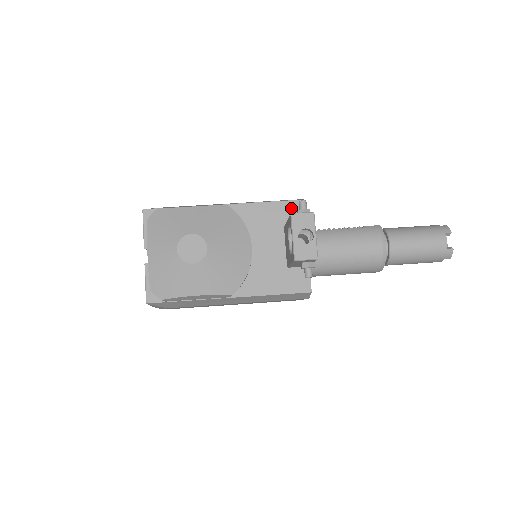
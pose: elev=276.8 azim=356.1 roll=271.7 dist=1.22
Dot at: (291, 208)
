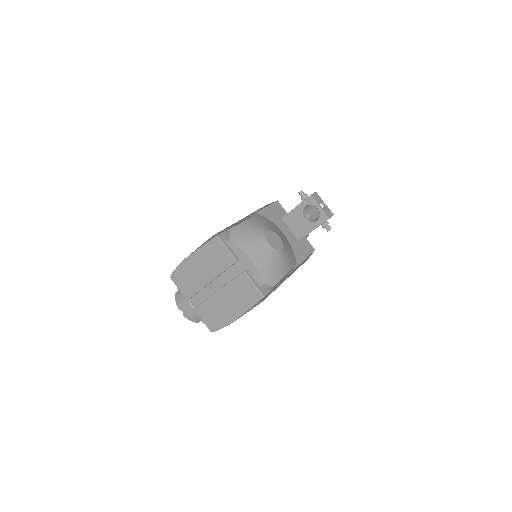
Dot at: (277, 207)
